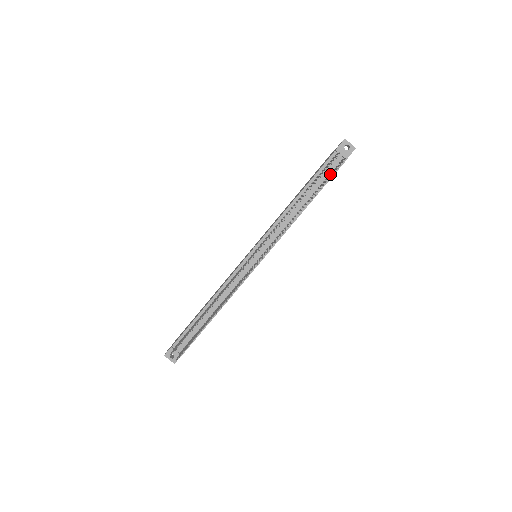
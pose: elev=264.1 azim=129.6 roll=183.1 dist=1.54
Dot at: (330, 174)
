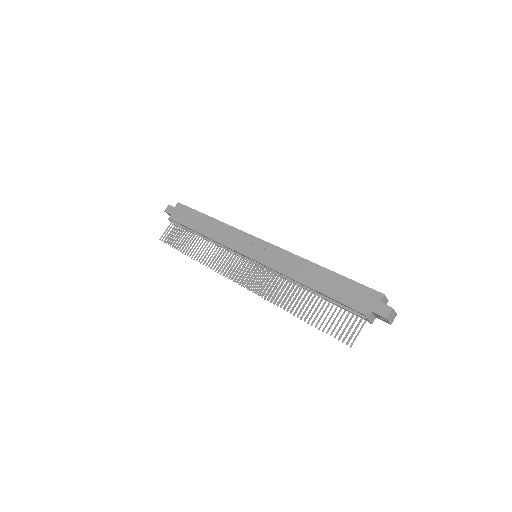
Dot at: (349, 309)
